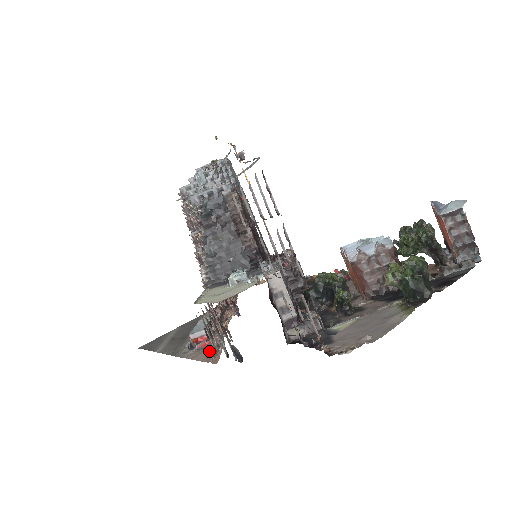
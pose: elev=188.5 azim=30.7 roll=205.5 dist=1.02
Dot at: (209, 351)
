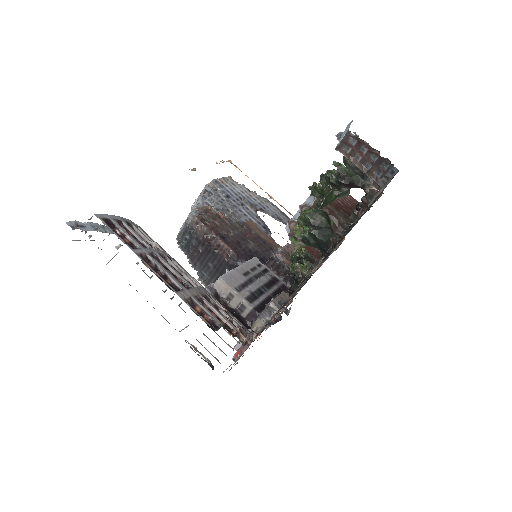
Dot at: occluded
